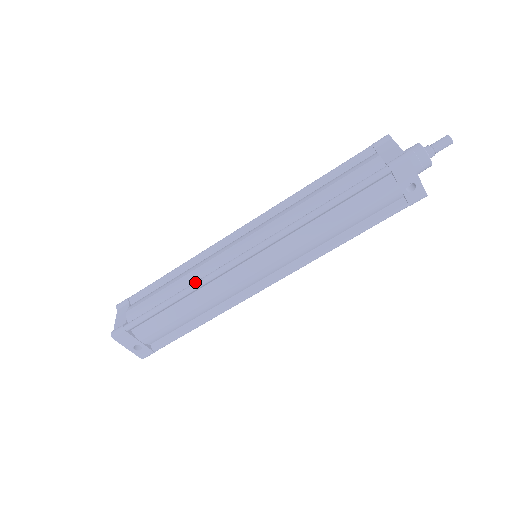
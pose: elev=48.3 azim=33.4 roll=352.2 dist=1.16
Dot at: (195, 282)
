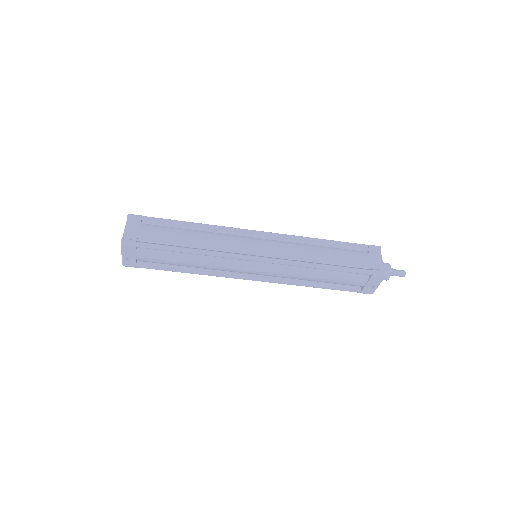
Dot at: (213, 251)
